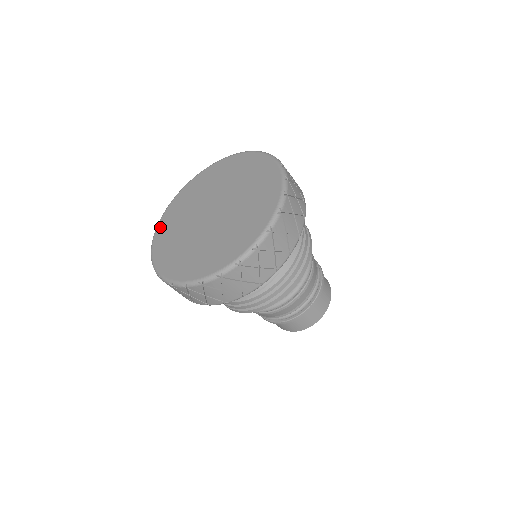
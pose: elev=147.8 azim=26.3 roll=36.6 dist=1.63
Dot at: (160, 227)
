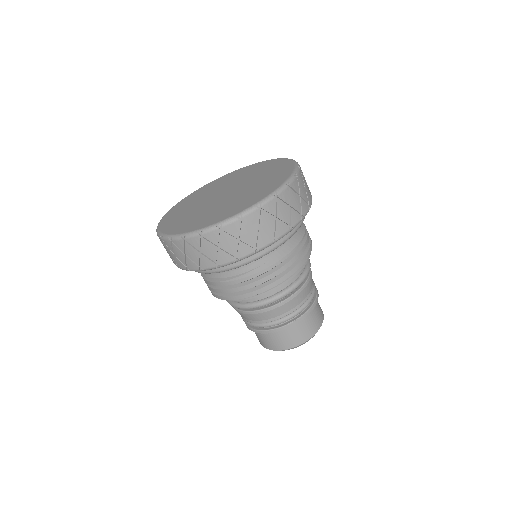
Dot at: (181, 202)
